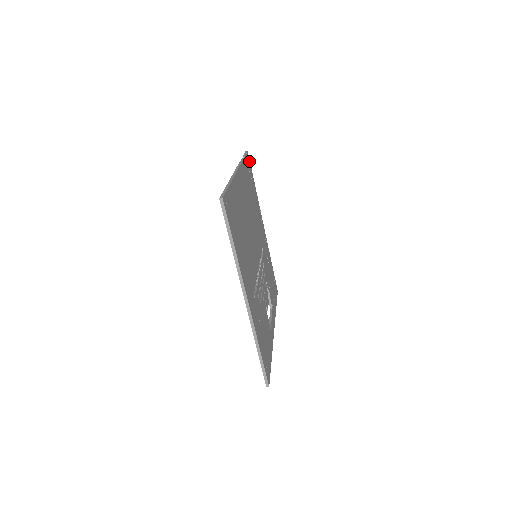
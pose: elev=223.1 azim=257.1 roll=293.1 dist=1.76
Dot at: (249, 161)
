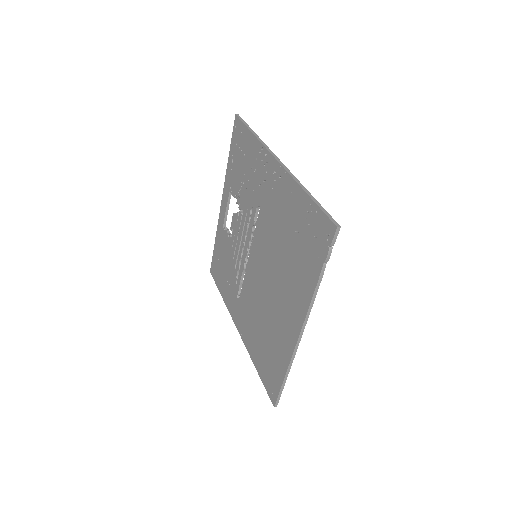
Dot at: (330, 222)
